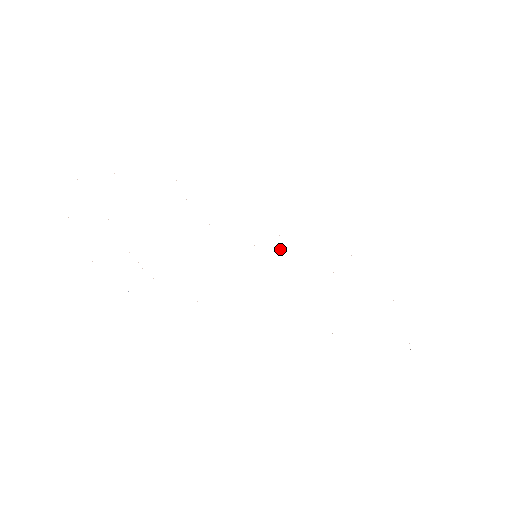
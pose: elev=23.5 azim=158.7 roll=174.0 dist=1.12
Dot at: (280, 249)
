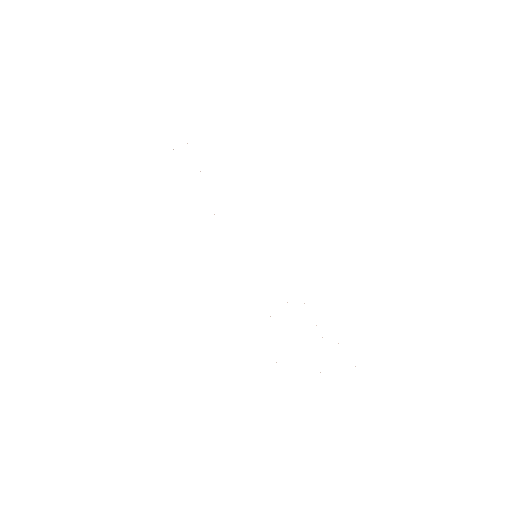
Dot at: occluded
